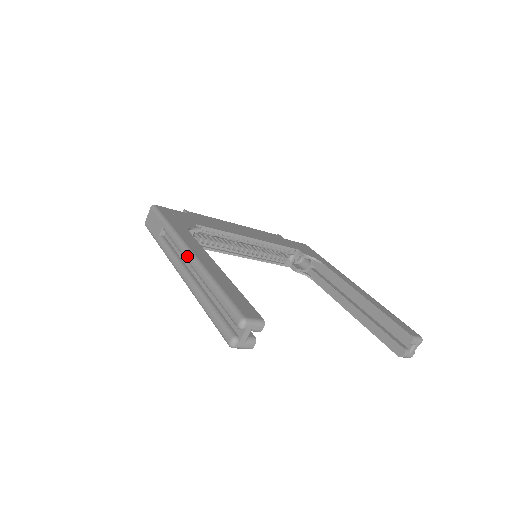
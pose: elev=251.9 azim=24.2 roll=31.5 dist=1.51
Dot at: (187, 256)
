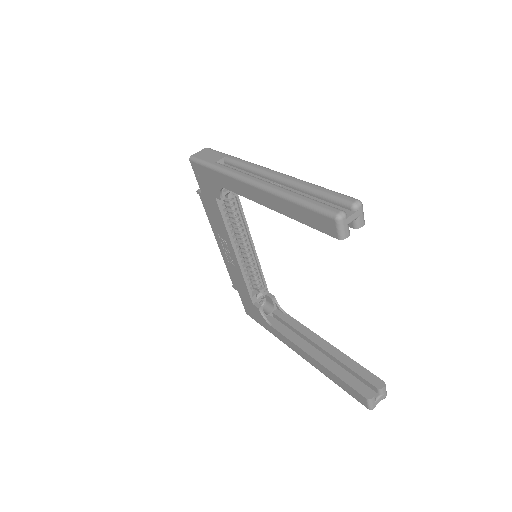
Dot at: (268, 170)
